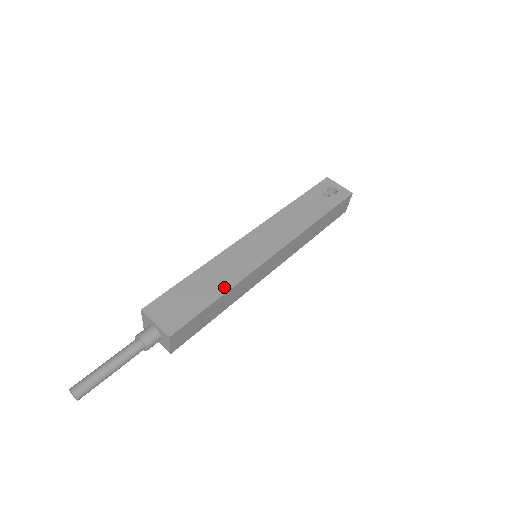
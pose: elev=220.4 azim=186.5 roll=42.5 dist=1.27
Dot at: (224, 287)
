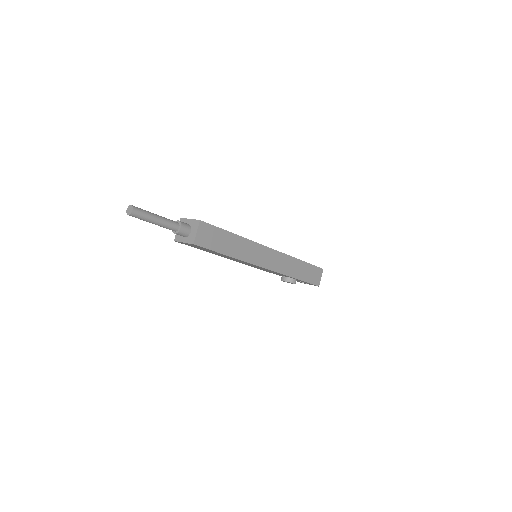
Dot at: occluded
